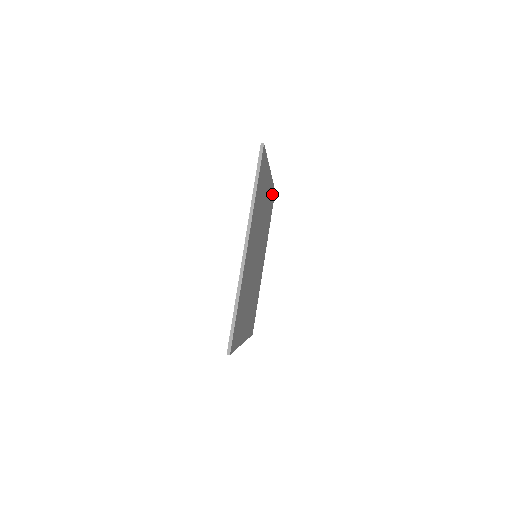
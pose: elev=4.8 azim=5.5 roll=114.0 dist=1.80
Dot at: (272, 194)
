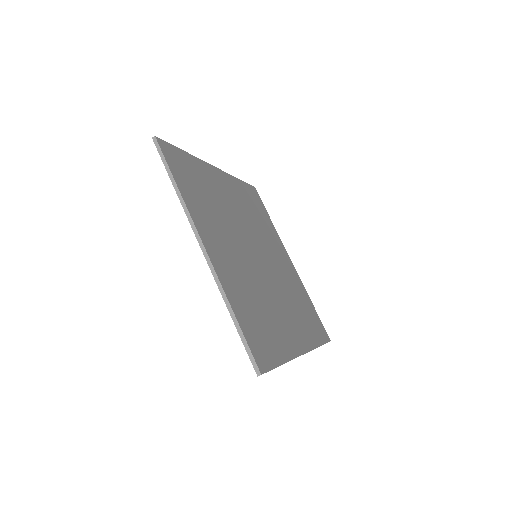
Dot at: (247, 190)
